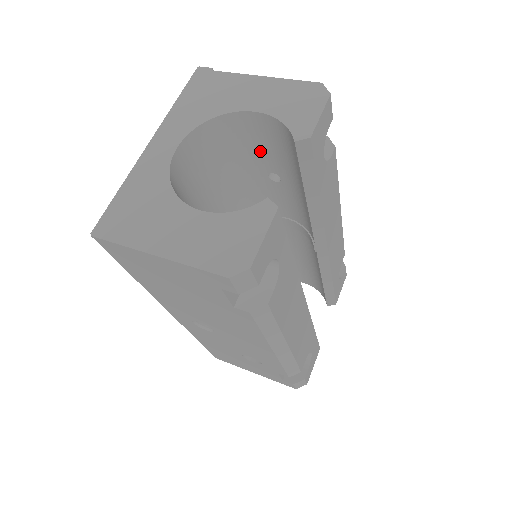
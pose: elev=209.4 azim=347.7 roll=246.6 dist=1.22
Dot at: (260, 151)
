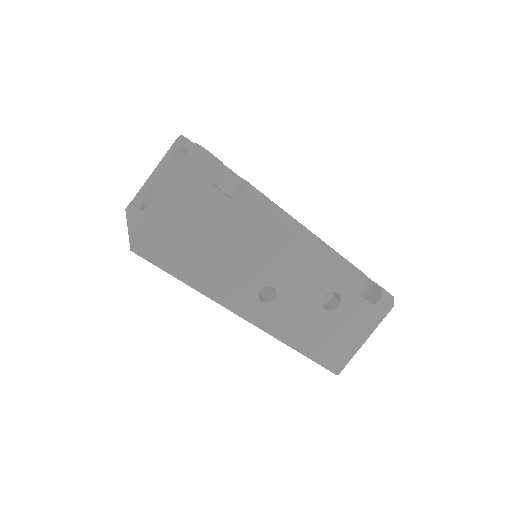
Dot at: occluded
